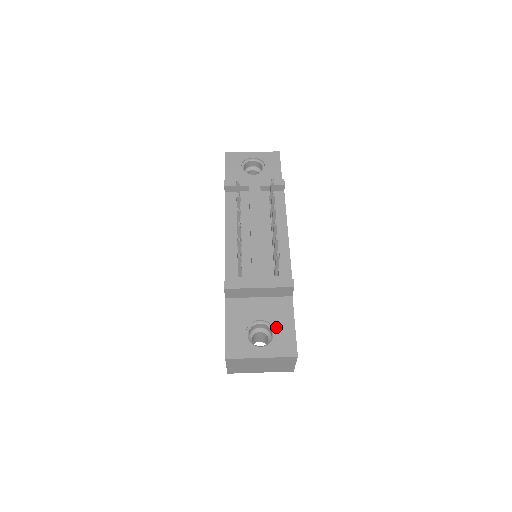
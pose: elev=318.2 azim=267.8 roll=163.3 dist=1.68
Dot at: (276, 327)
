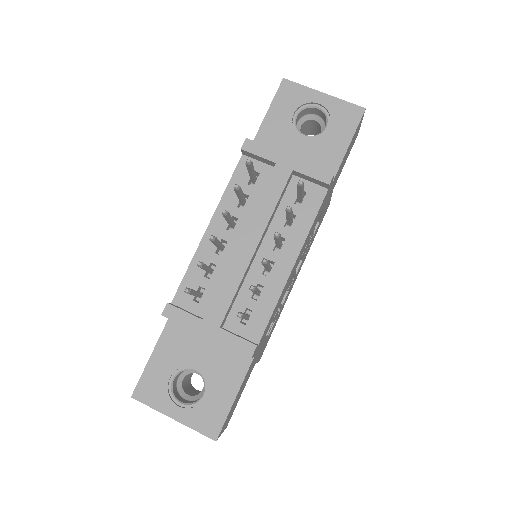
Dot at: (211, 388)
